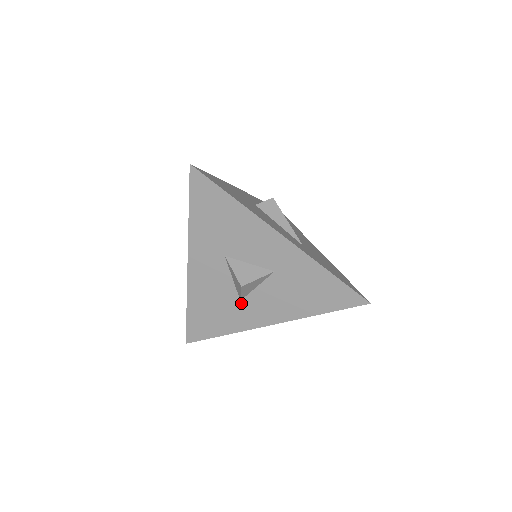
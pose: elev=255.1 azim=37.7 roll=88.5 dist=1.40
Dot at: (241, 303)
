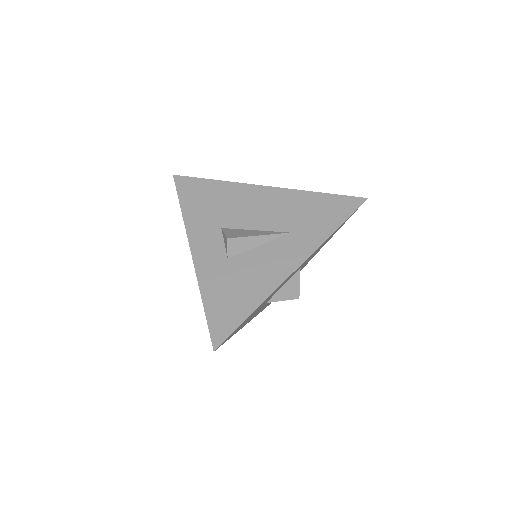
Dot at: occluded
